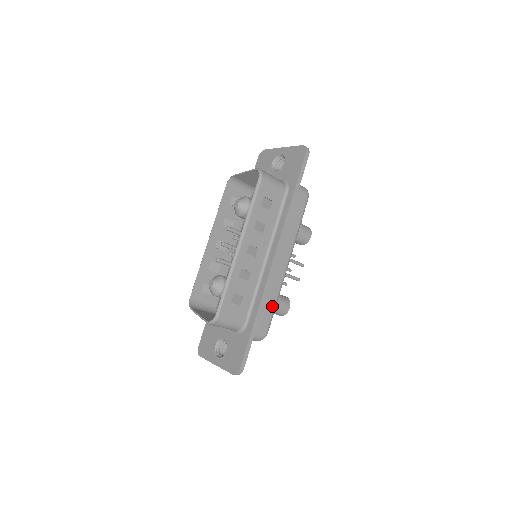
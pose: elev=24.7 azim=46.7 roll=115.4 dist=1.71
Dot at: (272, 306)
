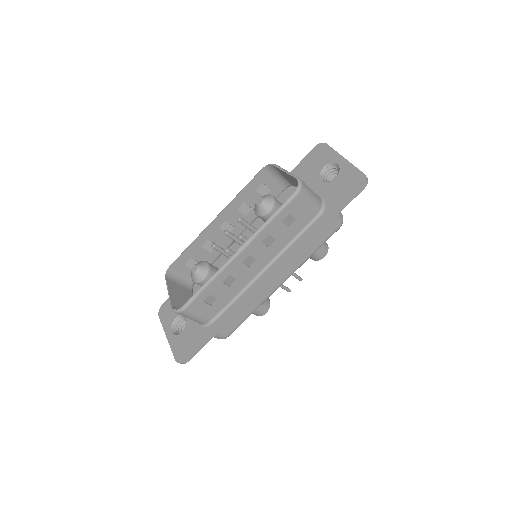
Dot at: (245, 316)
